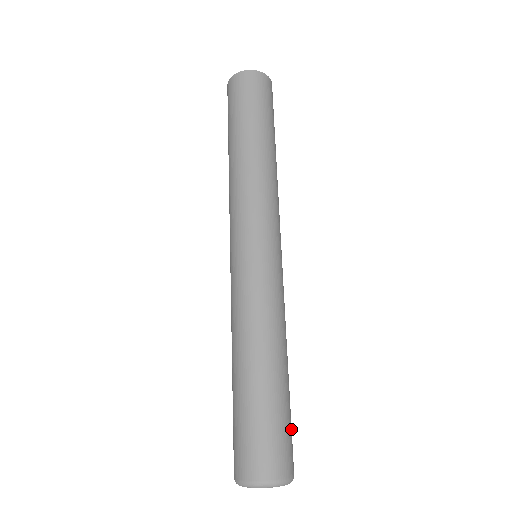
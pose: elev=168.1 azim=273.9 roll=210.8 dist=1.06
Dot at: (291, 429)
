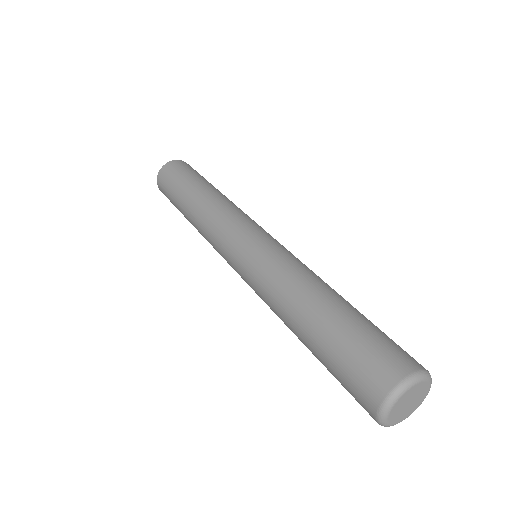
Dot at: occluded
